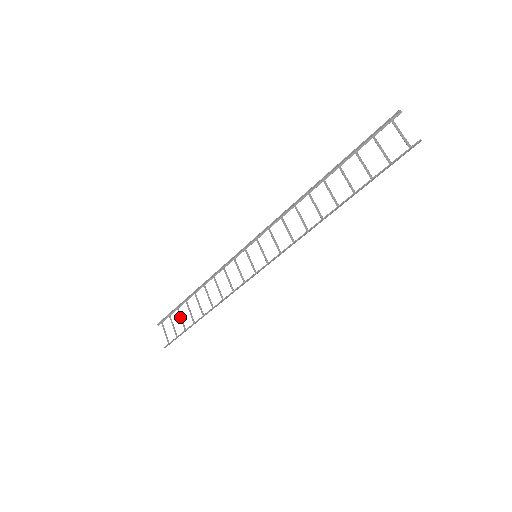
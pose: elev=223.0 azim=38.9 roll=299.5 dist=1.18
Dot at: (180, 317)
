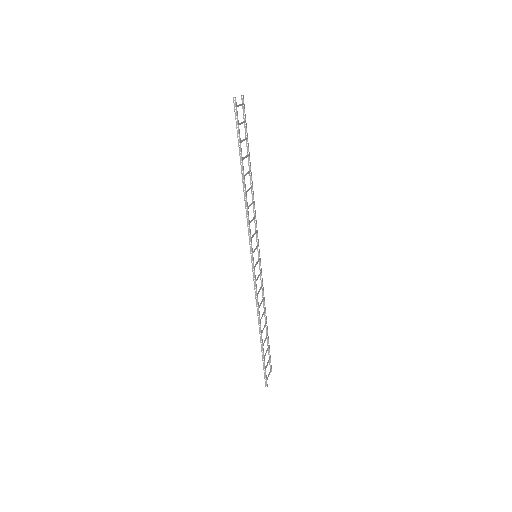
Dot at: occluded
